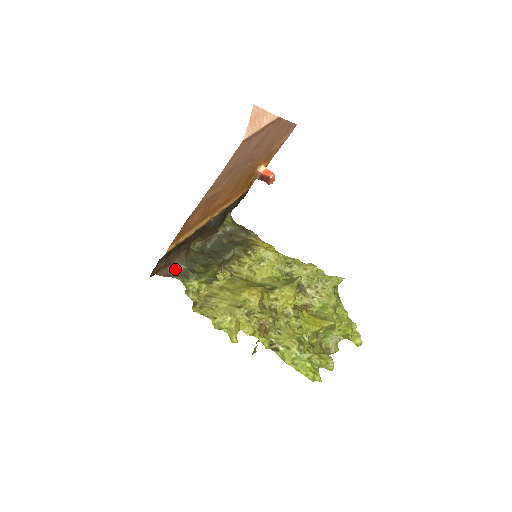
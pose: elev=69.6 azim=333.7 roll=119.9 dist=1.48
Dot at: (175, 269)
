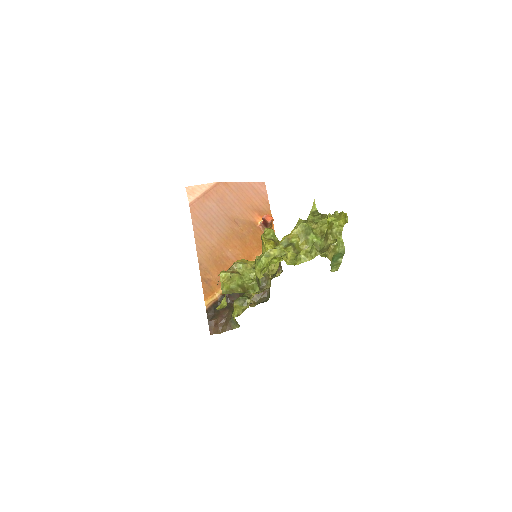
Dot at: (229, 319)
